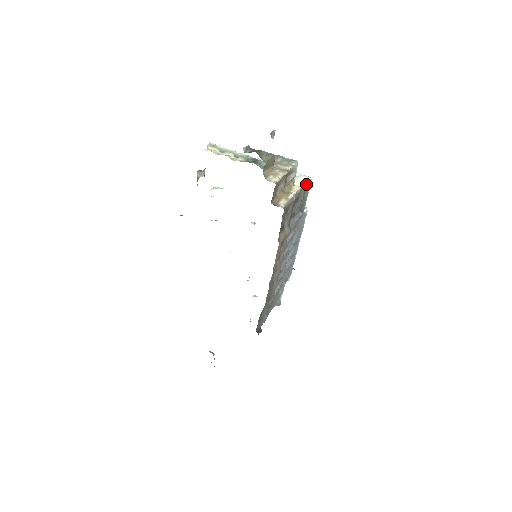
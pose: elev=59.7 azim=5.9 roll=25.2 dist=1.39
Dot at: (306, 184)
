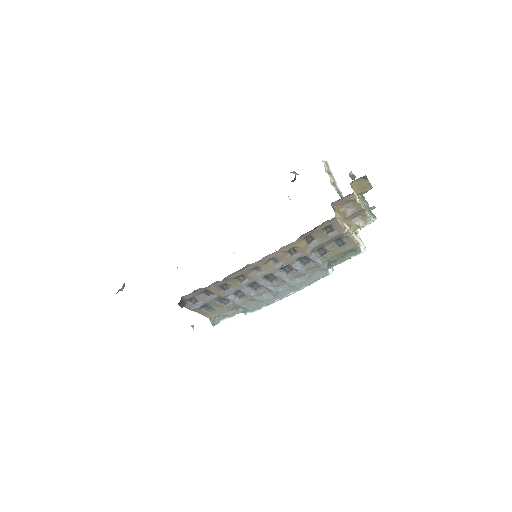
Dot at: (359, 247)
